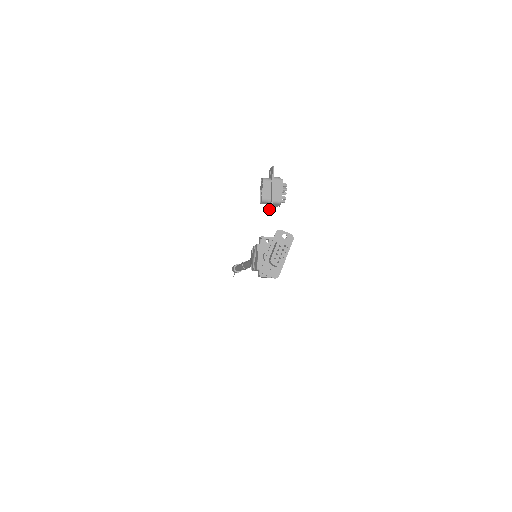
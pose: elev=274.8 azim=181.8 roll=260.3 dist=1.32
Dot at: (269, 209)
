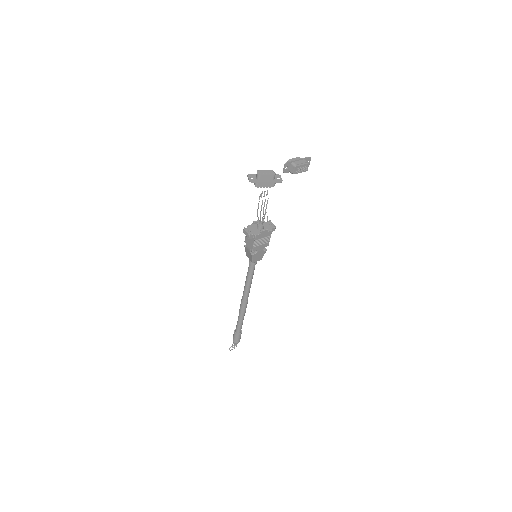
Dot at: (287, 168)
